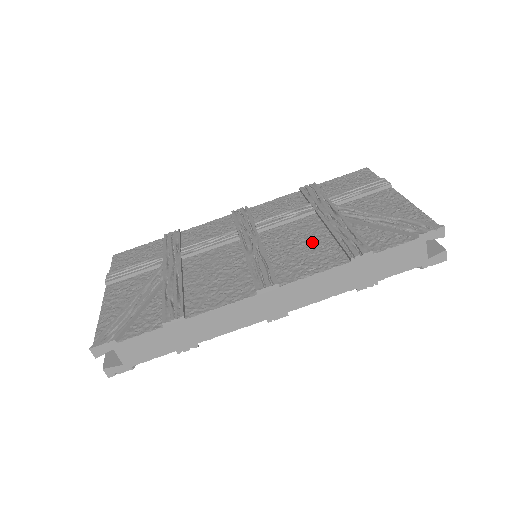
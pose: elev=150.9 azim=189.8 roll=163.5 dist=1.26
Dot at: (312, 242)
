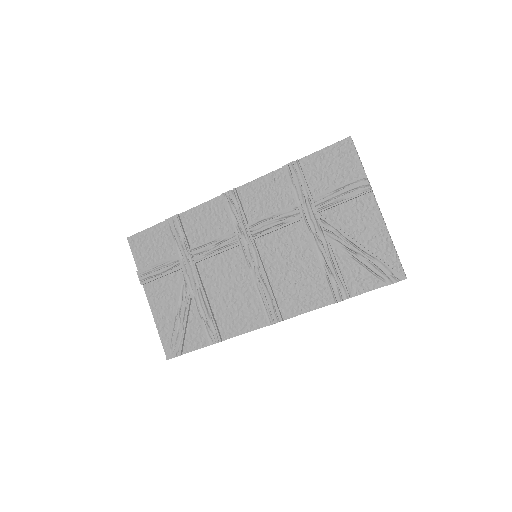
Dot at: (303, 268)
